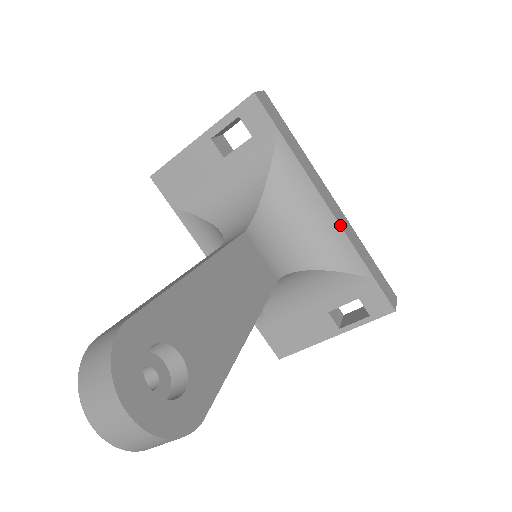
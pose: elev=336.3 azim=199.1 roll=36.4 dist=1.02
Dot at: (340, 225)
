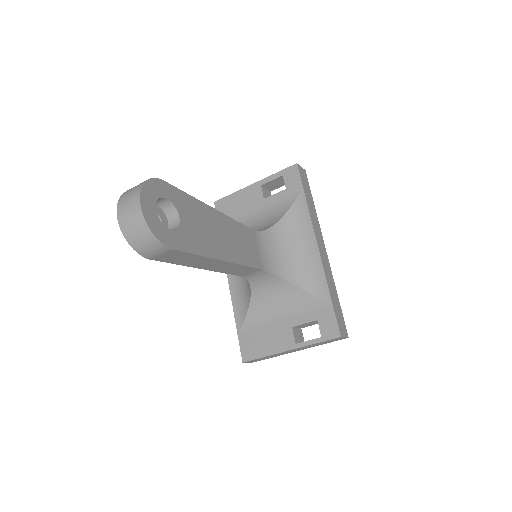
Dot at: (321, 259)
